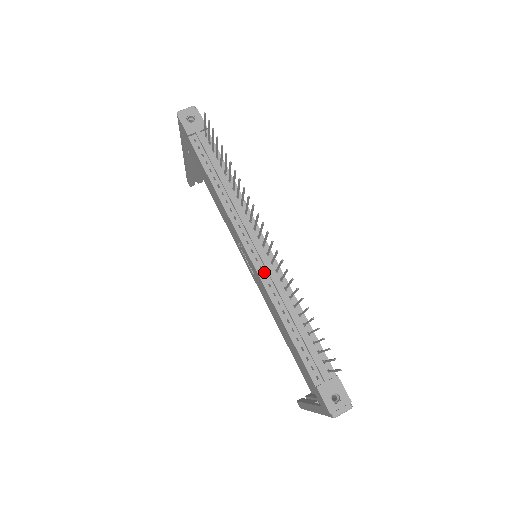
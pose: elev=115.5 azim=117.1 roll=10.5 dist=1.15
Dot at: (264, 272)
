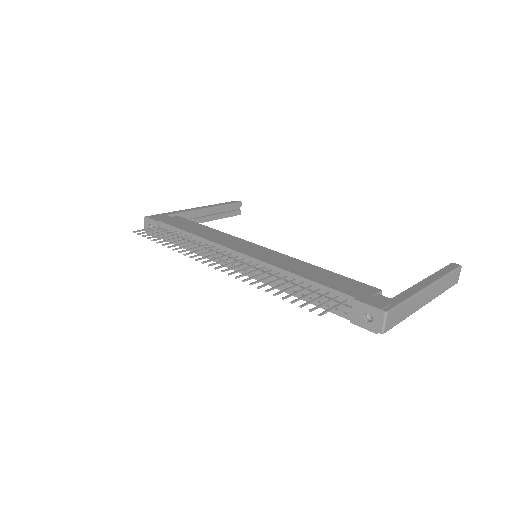
Dot at: (254, 273)
